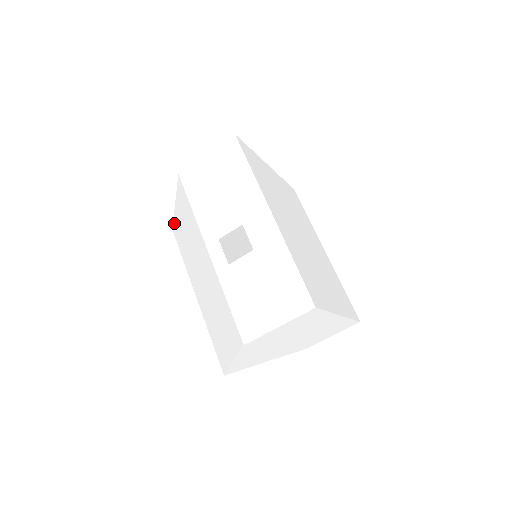
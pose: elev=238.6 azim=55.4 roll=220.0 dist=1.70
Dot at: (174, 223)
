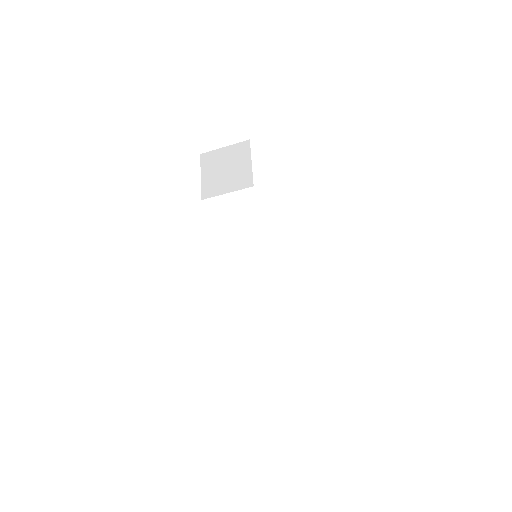
Dot at: (127, 384)
